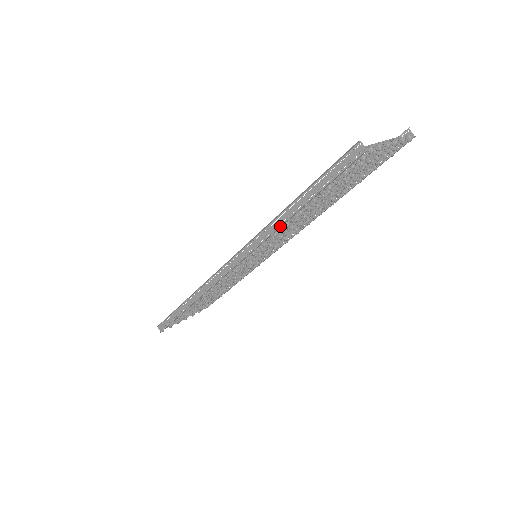
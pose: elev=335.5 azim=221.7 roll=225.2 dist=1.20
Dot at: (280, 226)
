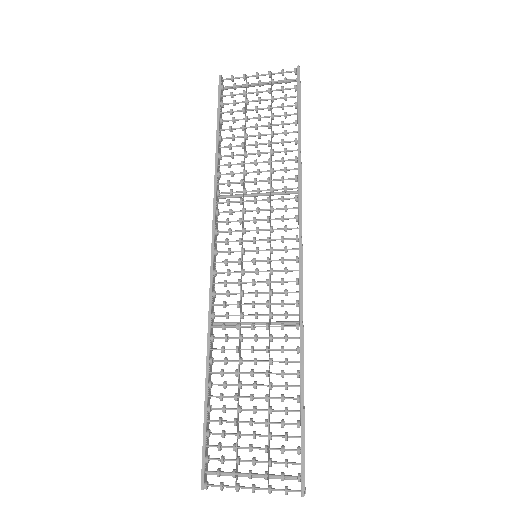
Dot at: (215, 168)
